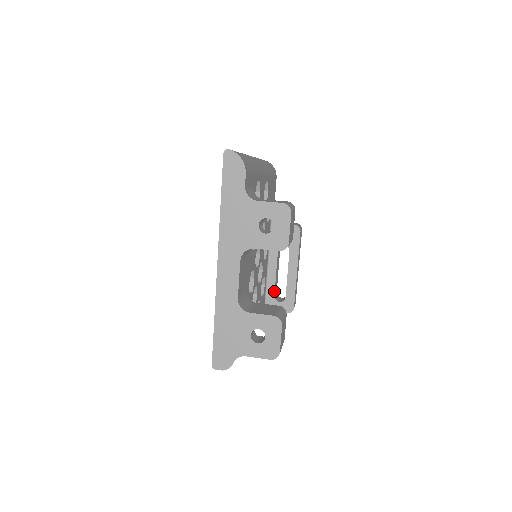
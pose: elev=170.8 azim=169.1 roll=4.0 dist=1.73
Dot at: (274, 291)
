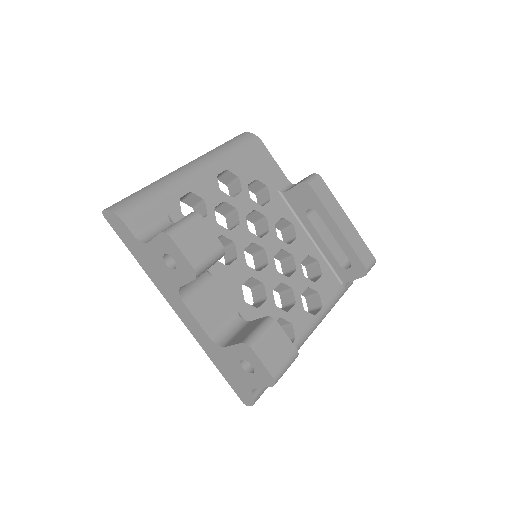
Dot at: (336, 260)
